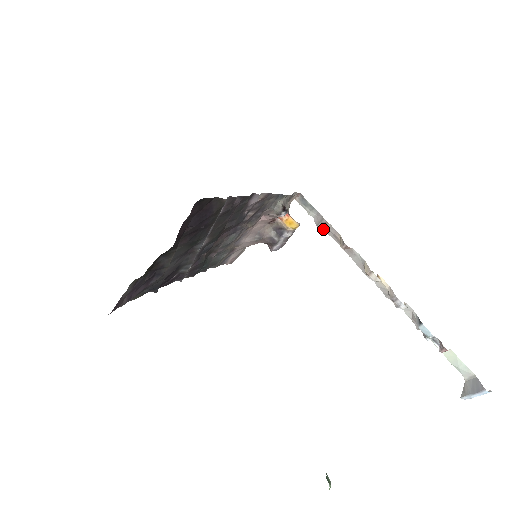
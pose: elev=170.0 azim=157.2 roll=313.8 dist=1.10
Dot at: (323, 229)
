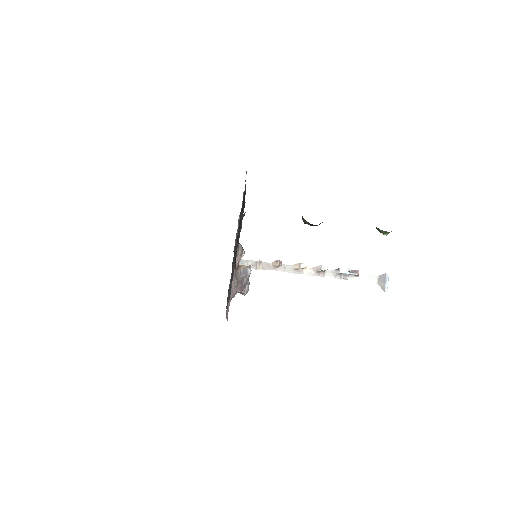
Dot at: (260, 269)
